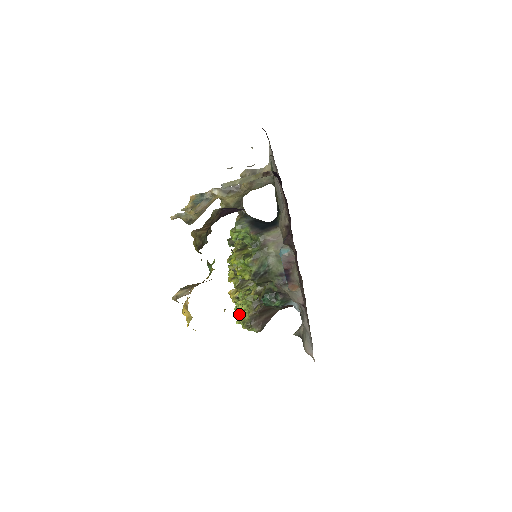
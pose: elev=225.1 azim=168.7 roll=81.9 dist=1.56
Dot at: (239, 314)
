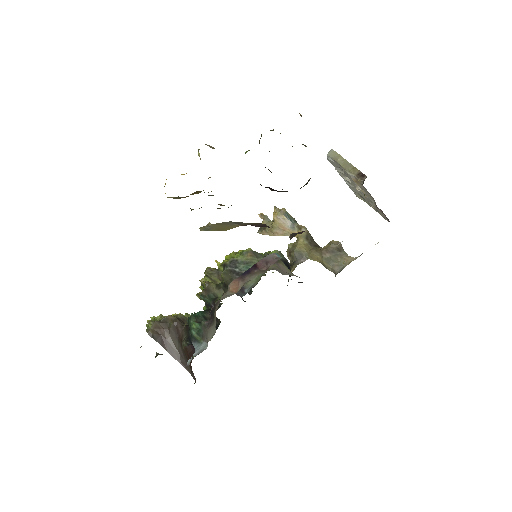
Dot at: occluded
